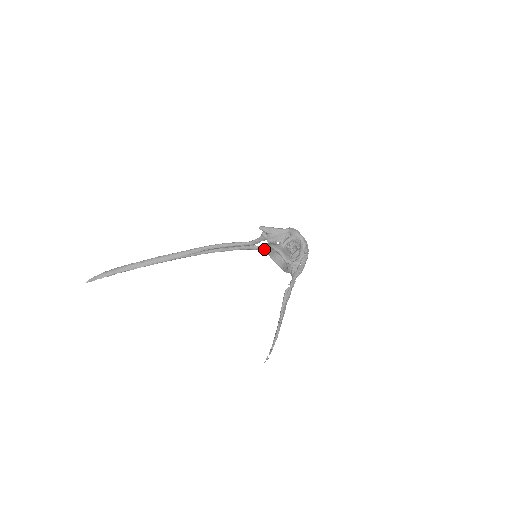
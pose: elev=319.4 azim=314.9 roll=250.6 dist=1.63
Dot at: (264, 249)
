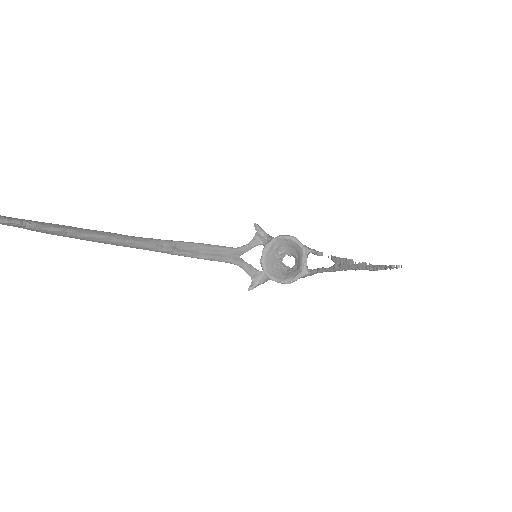
Dot at: (251, 266)
